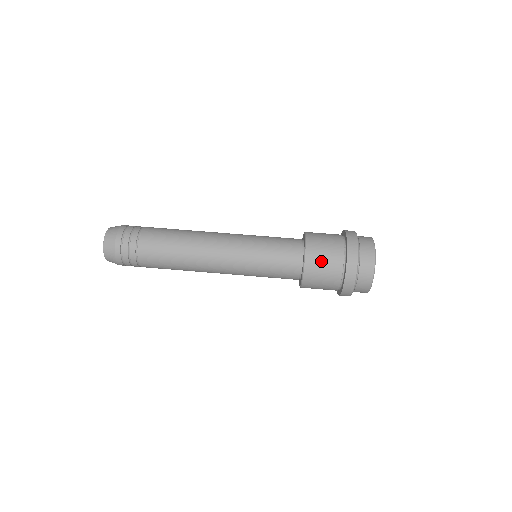
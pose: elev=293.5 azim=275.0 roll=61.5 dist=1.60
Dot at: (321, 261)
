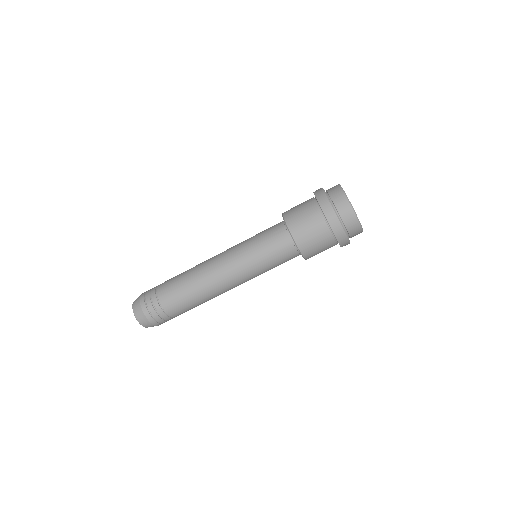
Dot at: occluded
